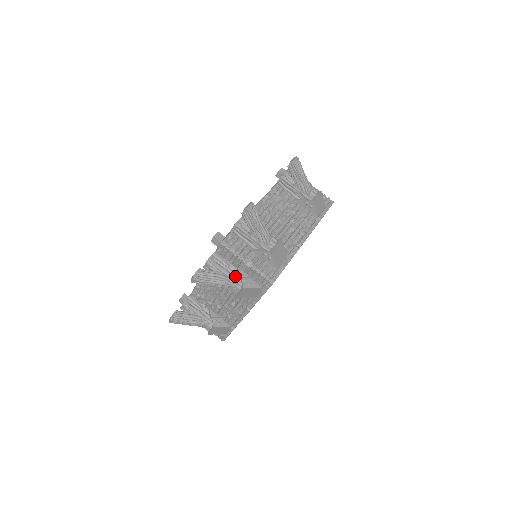
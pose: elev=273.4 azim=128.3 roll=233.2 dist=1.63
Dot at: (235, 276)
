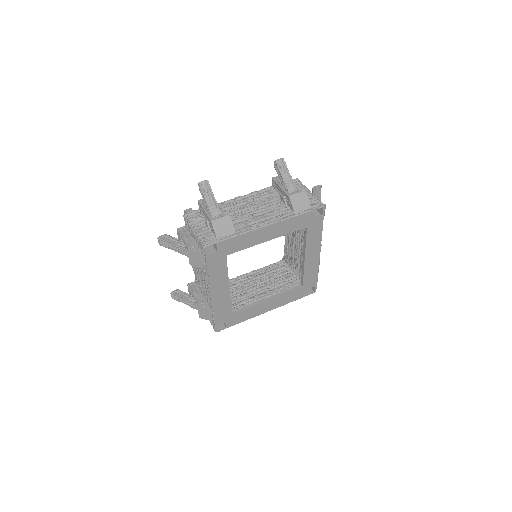
Dot at: occluded
